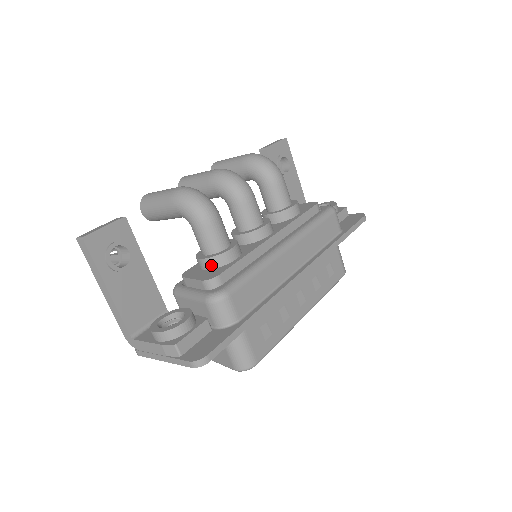
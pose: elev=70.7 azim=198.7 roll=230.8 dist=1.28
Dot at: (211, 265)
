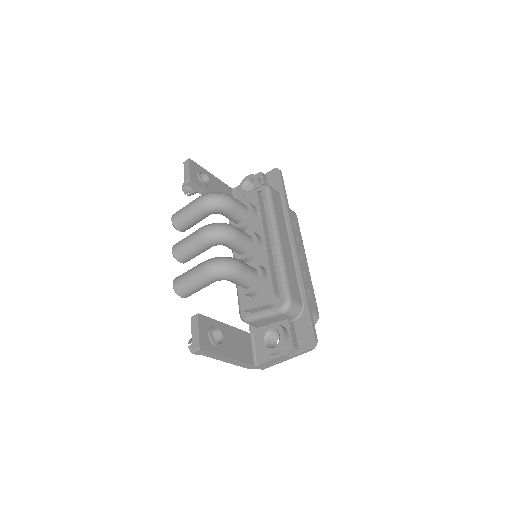
Dot at: (259, 291)
